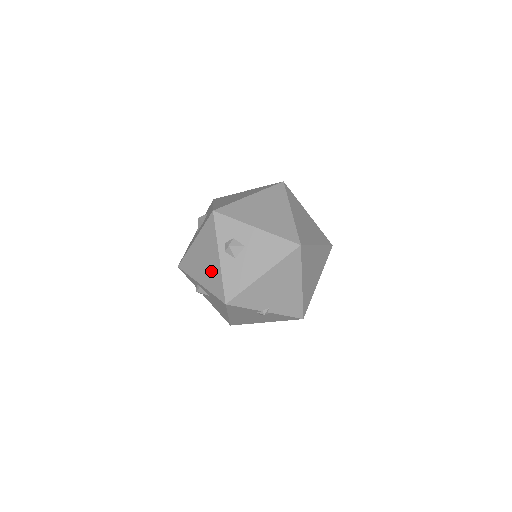
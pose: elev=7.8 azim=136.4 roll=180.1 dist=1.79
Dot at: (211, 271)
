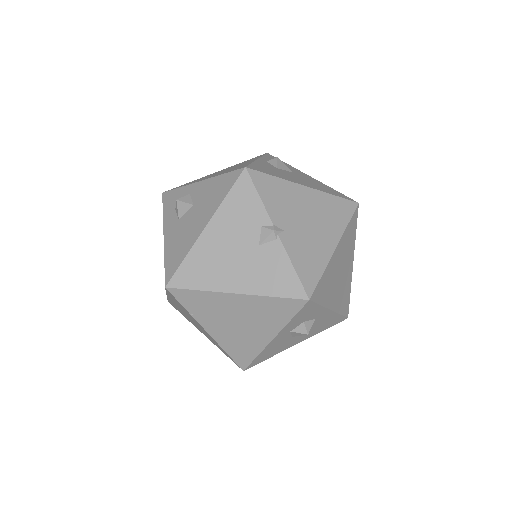
Dot at: (233, 168)
